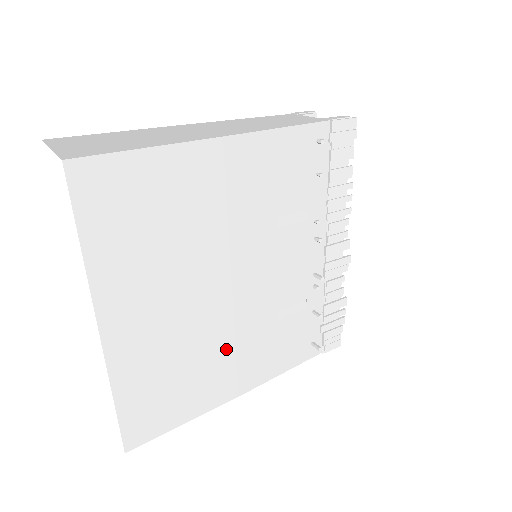
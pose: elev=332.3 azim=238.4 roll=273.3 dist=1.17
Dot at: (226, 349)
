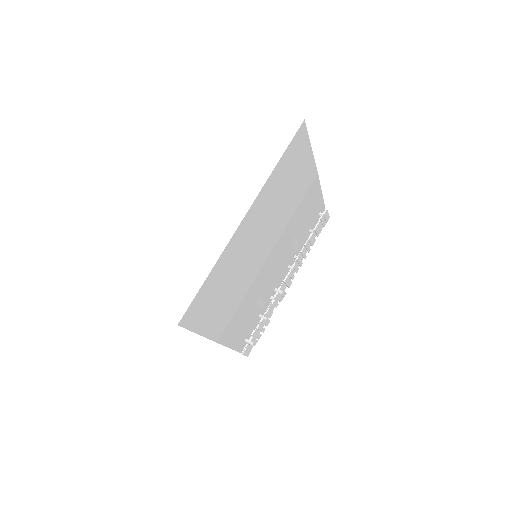
Dot at: (241, 297)
